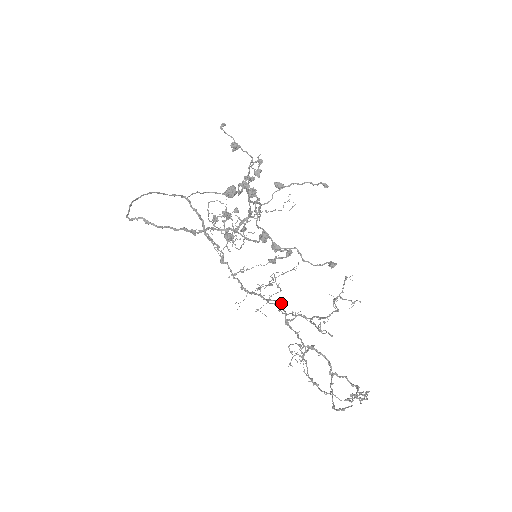
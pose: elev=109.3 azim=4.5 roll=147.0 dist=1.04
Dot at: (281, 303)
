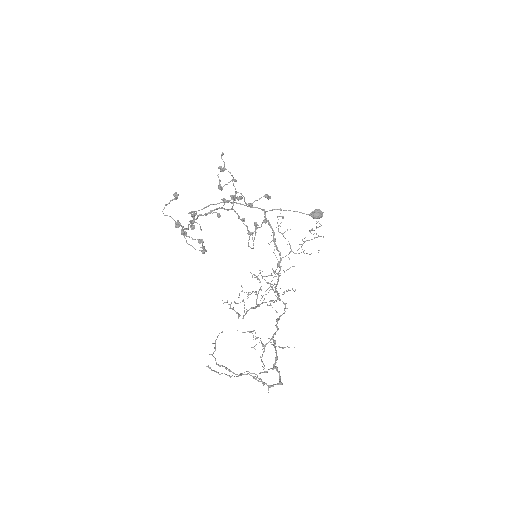
Dot at: (285, 304)
